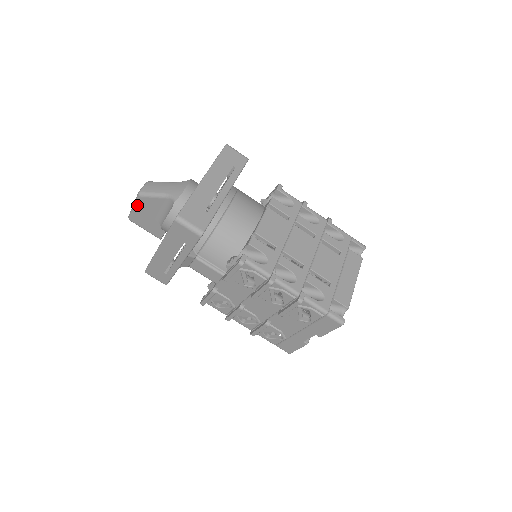
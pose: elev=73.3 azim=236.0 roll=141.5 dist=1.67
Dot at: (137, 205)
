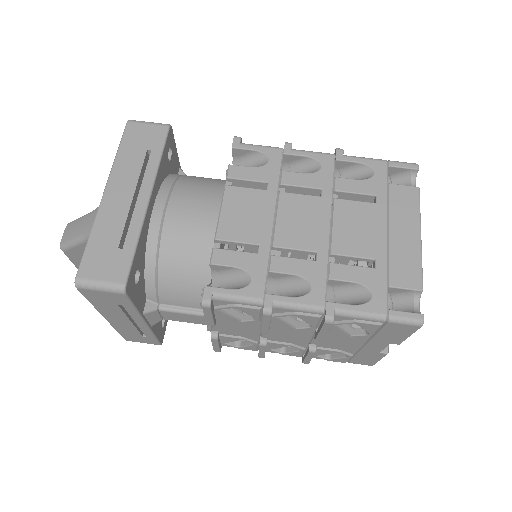
Dot at: (72, 260)
